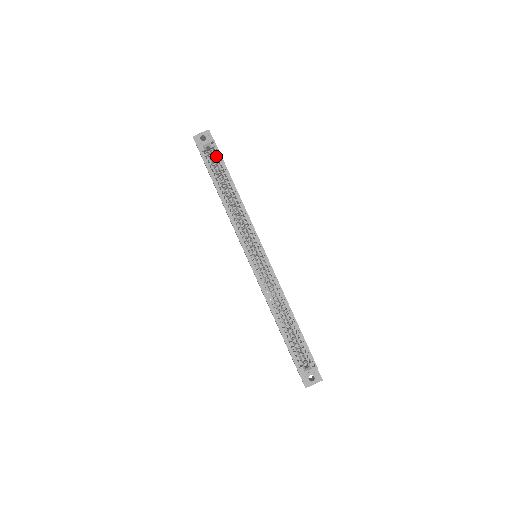
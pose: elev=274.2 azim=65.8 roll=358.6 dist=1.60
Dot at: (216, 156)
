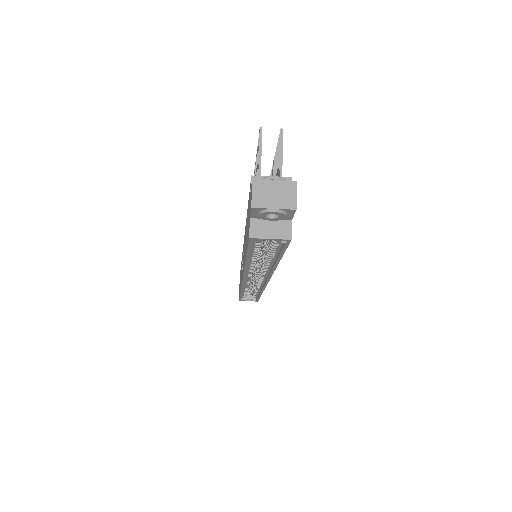
Dot at: (276, 244)
